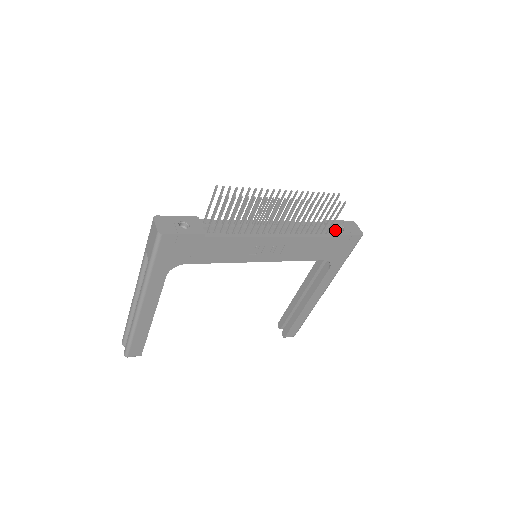
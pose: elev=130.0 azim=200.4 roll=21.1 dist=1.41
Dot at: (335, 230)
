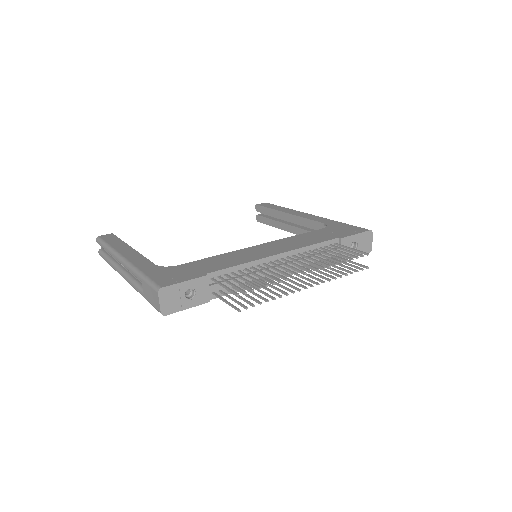
Dot at: (346, 252)
